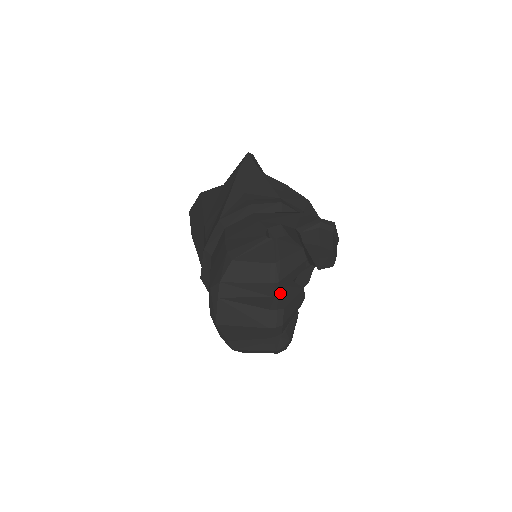
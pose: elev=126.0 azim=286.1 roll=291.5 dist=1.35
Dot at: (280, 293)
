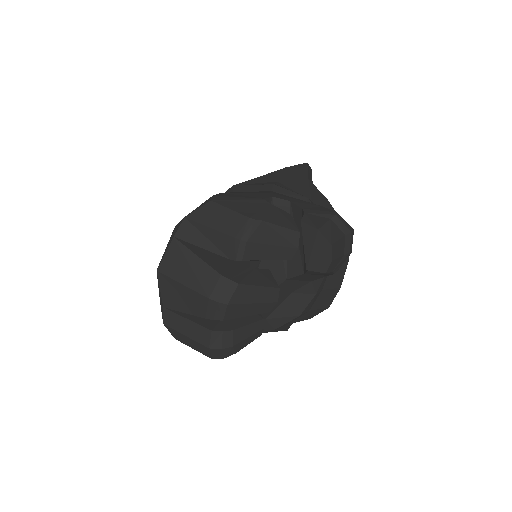
Dot at: (247, 271)
